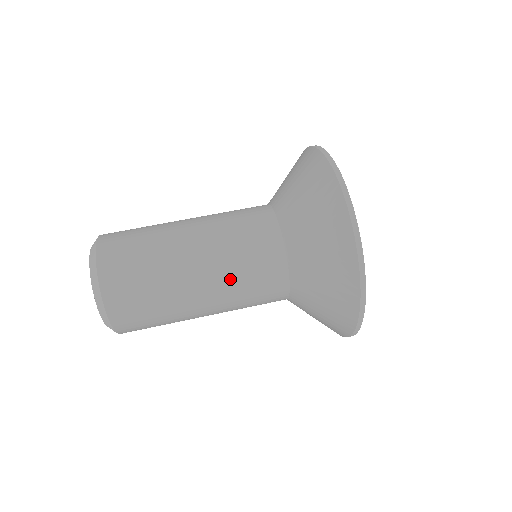
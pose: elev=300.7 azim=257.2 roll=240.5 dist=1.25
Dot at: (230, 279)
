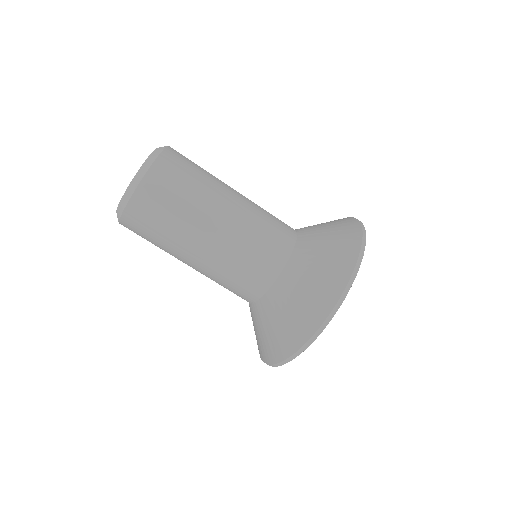
Dot at: occluded
